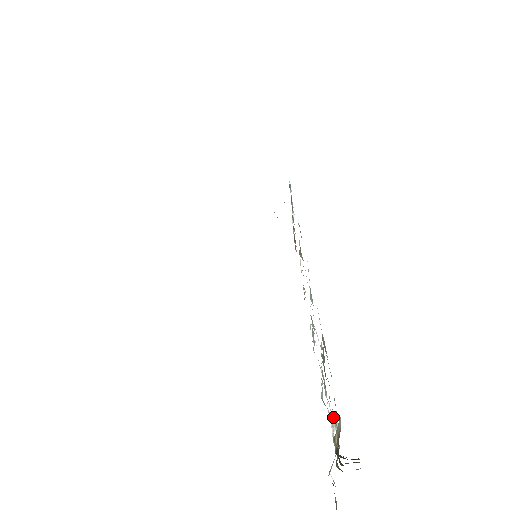
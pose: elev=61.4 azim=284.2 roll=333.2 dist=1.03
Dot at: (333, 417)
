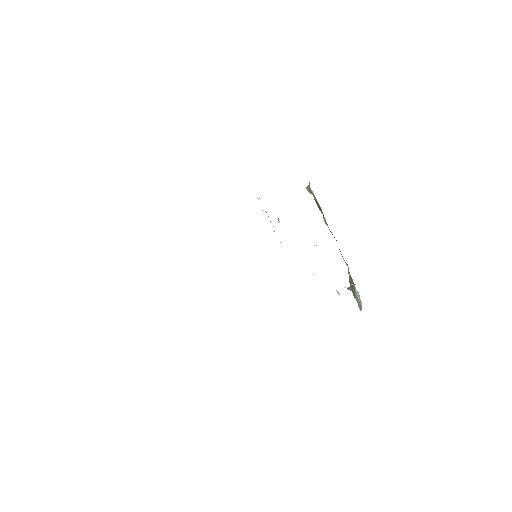
Dot at: (348, 287)
